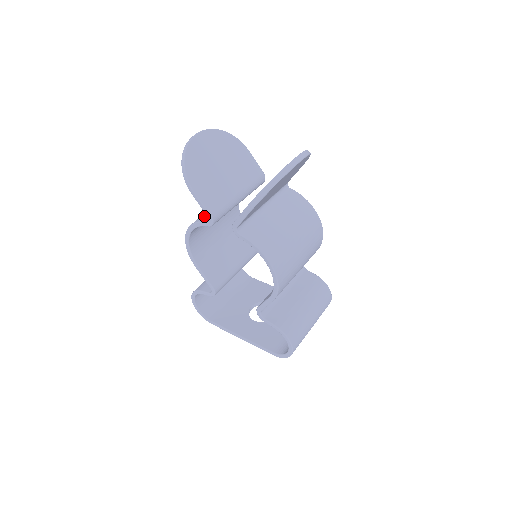
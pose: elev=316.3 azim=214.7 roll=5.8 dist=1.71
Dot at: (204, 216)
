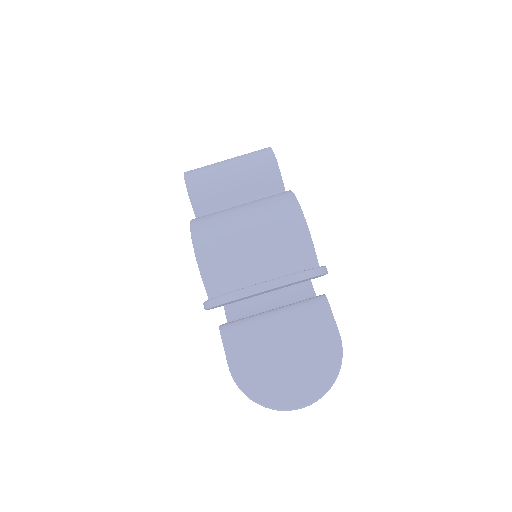
Dot at: (215, 275)
